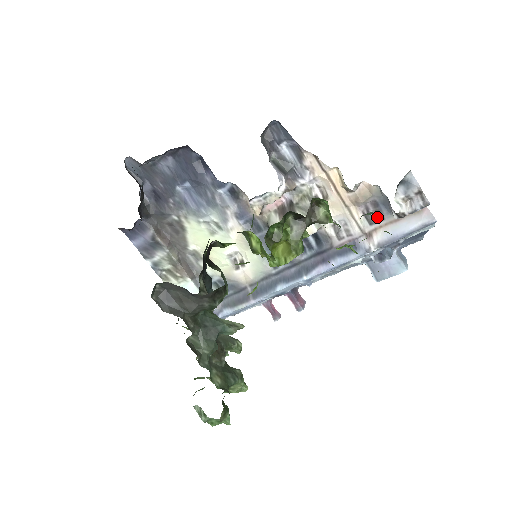
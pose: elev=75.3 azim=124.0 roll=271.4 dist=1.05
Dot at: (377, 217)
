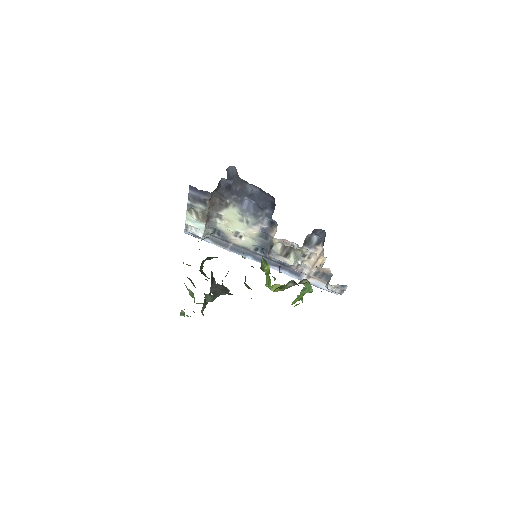
Dot at: (319, 276)
